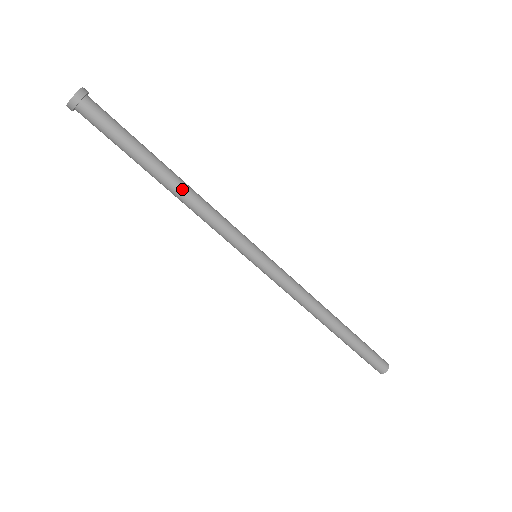
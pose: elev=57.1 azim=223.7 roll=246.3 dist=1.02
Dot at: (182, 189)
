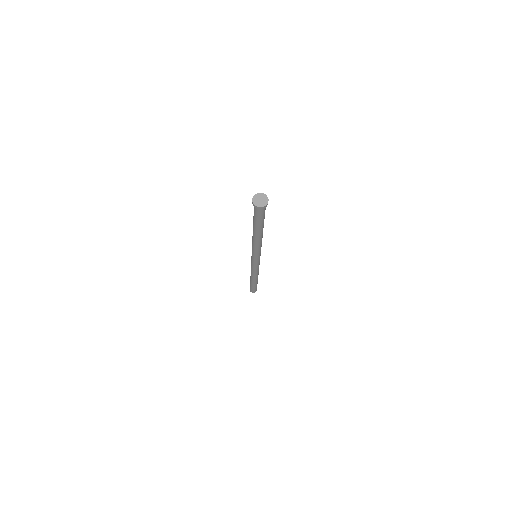
Dot at: (258, 238)
